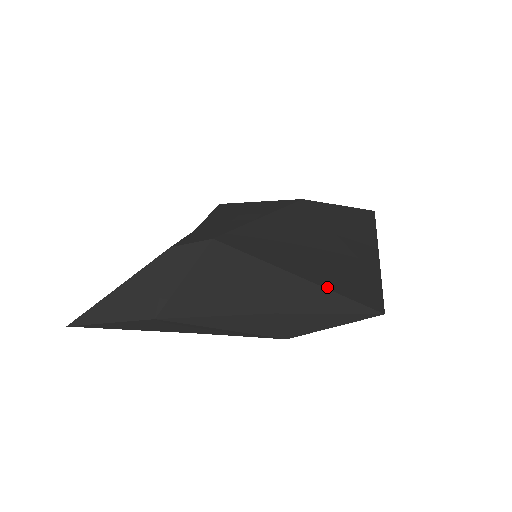
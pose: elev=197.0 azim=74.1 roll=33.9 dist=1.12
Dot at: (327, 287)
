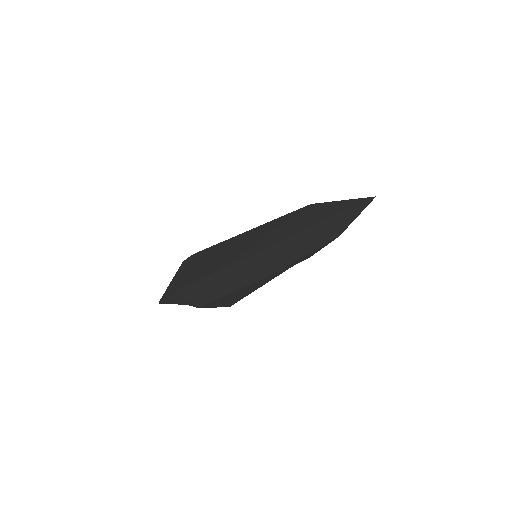
Dot at: (180, 279)
